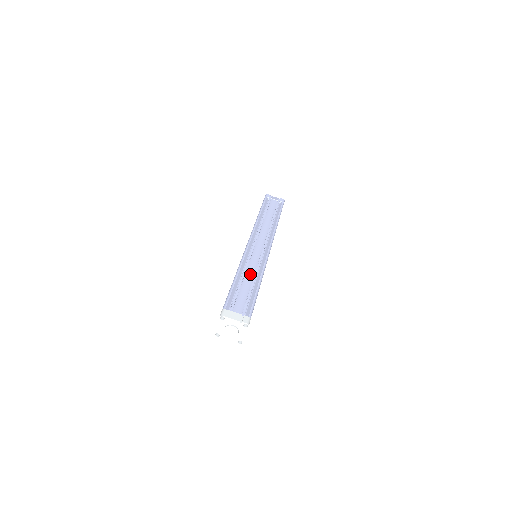
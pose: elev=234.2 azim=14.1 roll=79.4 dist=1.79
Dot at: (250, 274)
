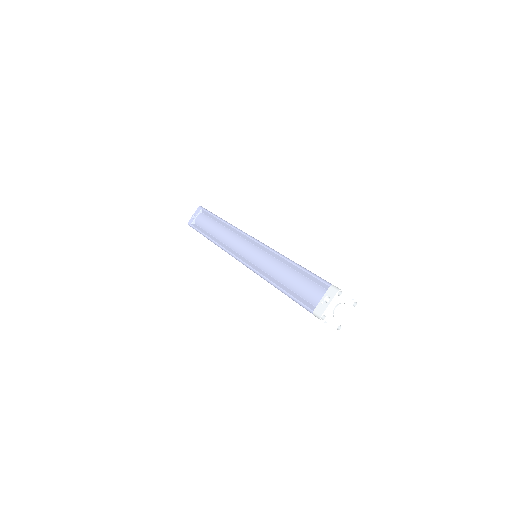
Dot at: occluded
